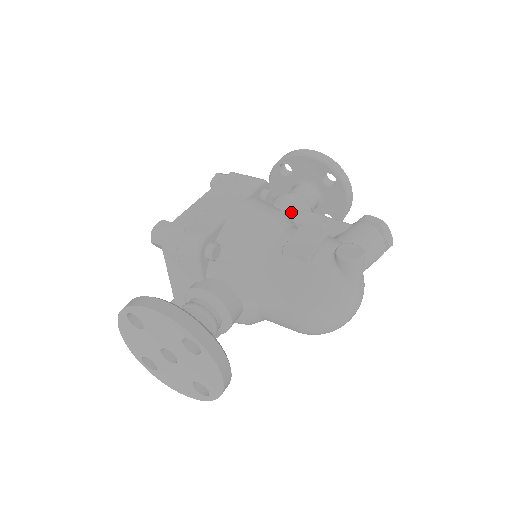
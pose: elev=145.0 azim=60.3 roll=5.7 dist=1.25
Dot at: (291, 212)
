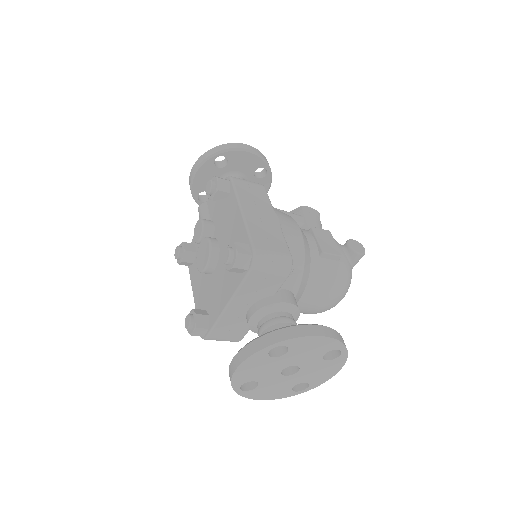
Dot at: occluded
